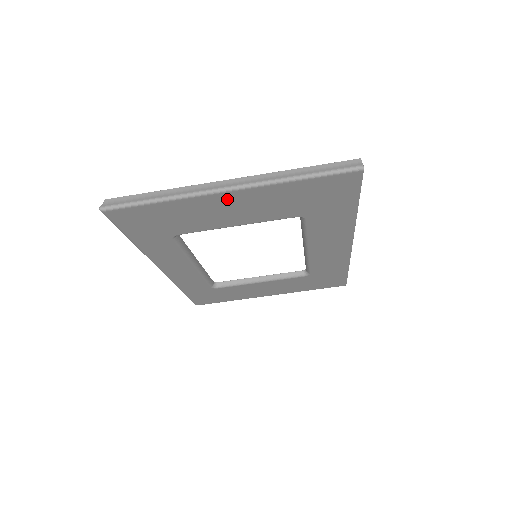
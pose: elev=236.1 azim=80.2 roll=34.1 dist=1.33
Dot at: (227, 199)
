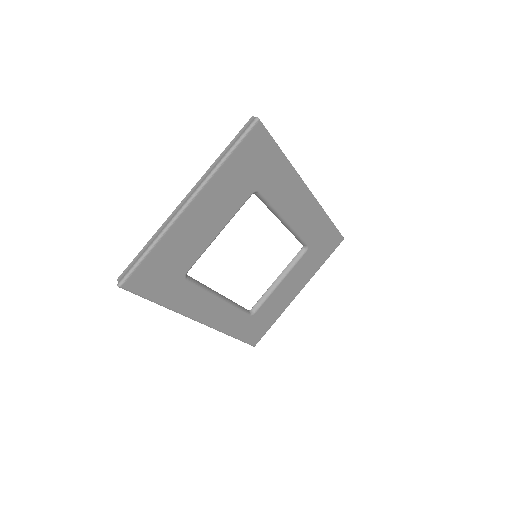
Dot at: (194, 212)
